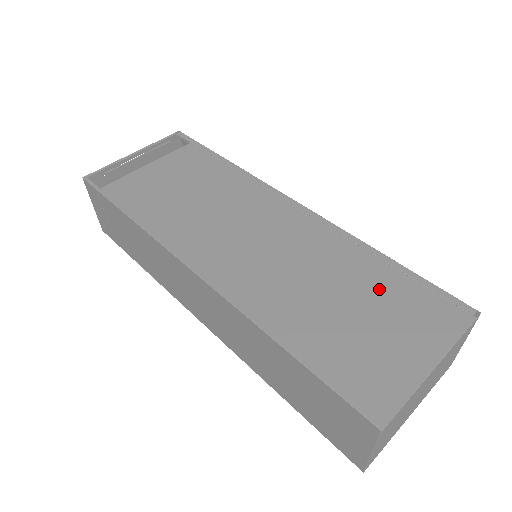
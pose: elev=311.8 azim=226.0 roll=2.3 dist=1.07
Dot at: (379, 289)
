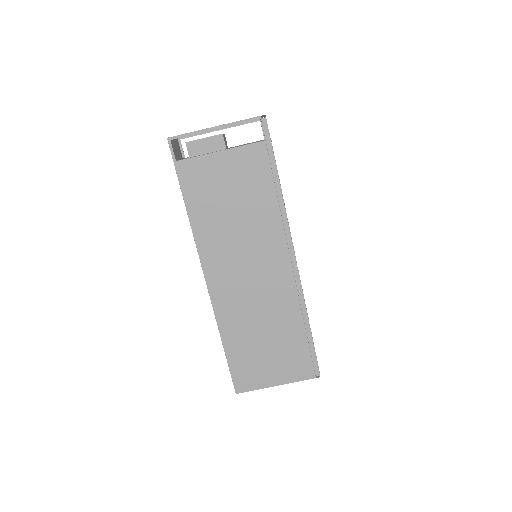
Dot at: (288, 341)
